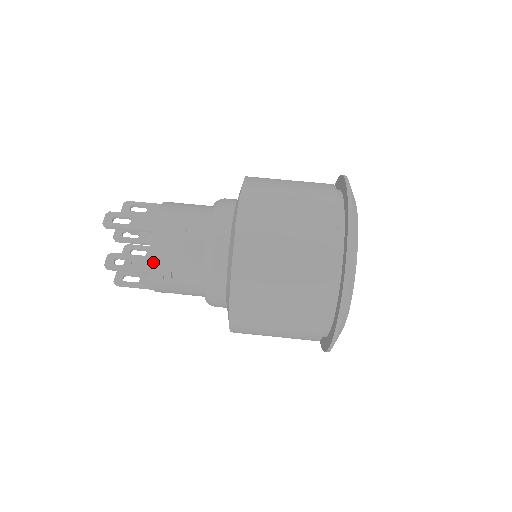
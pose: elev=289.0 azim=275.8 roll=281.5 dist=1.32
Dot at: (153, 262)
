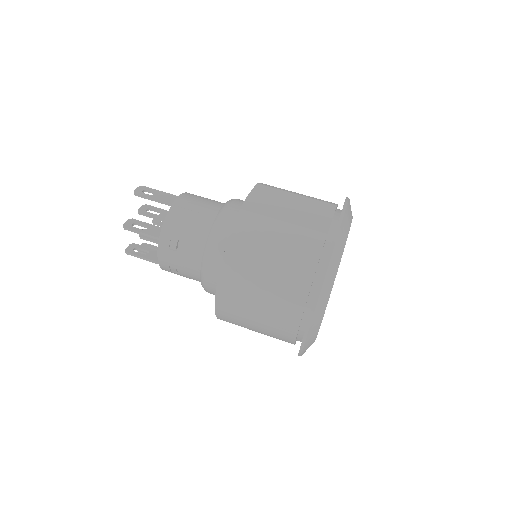
Dot at: (165, 228)
